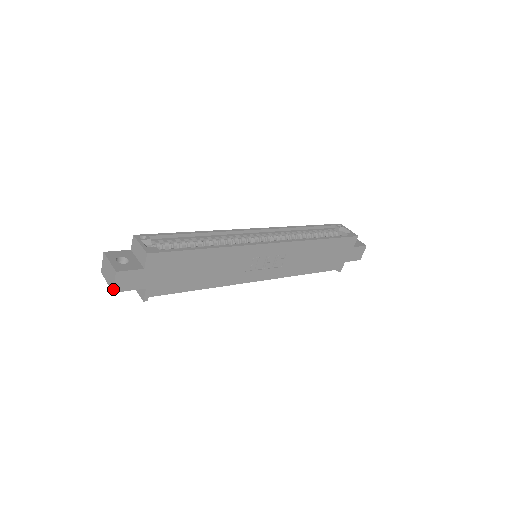
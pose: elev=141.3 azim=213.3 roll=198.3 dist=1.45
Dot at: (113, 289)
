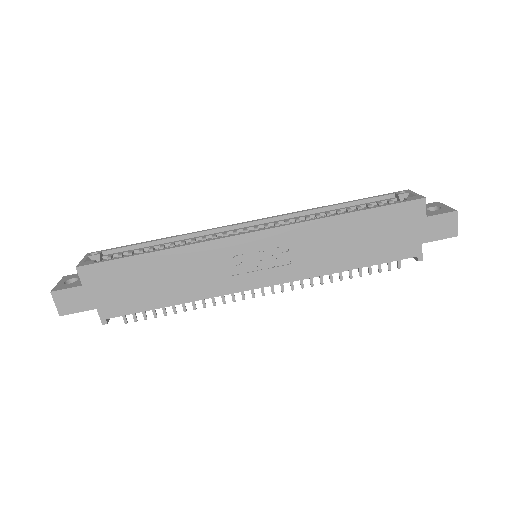
Dot at: (58, 312)
